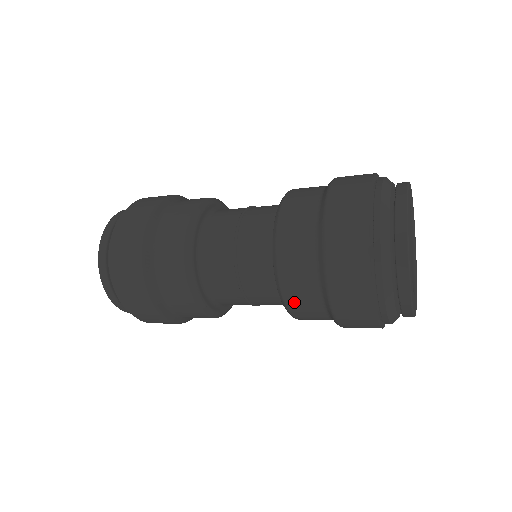
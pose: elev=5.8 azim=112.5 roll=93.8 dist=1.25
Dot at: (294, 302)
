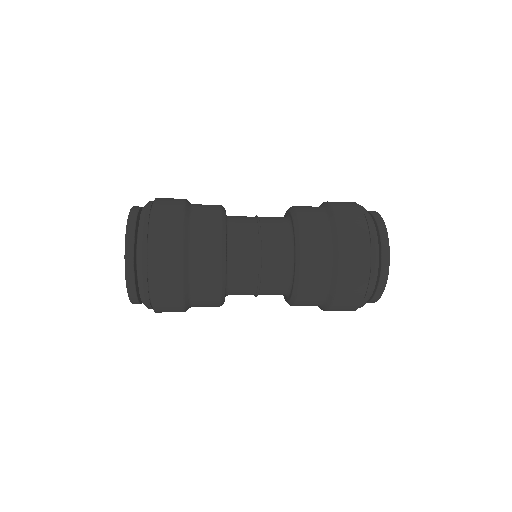
Dot at: occluded
